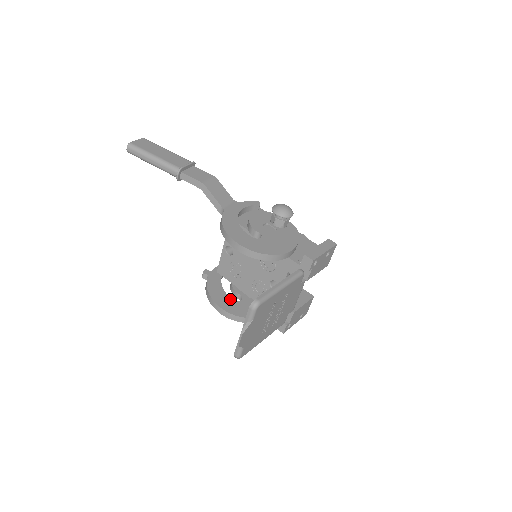
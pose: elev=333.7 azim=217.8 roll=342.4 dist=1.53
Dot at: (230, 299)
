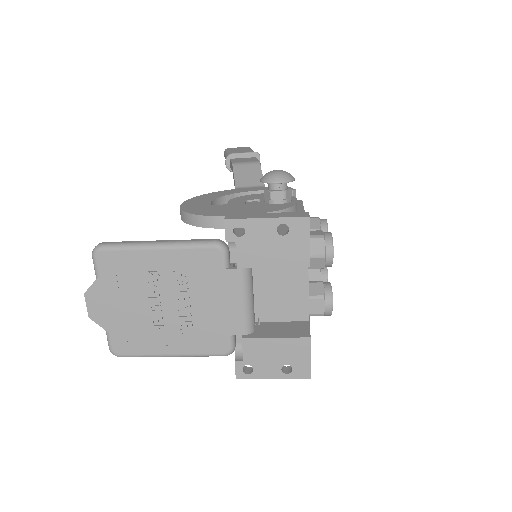
Dot at: occluded
